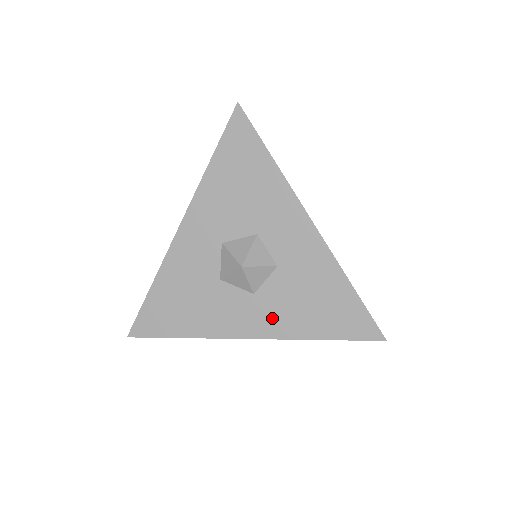
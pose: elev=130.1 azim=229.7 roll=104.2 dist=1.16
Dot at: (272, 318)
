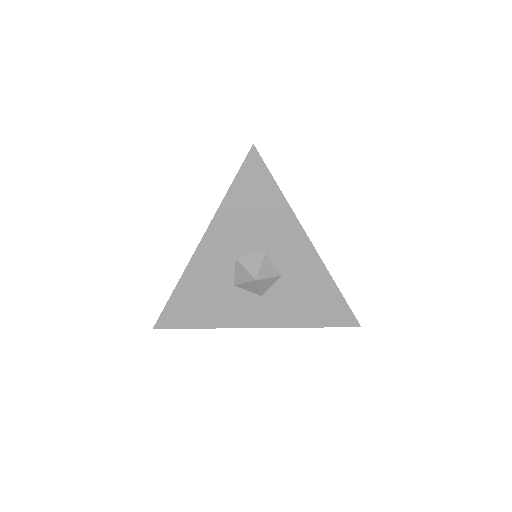
Dot at: (275, 313)
